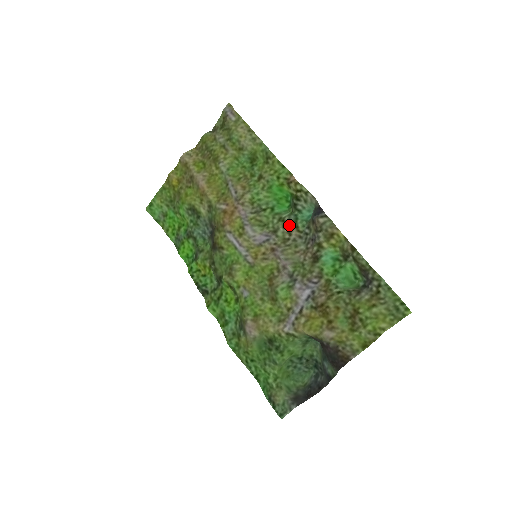
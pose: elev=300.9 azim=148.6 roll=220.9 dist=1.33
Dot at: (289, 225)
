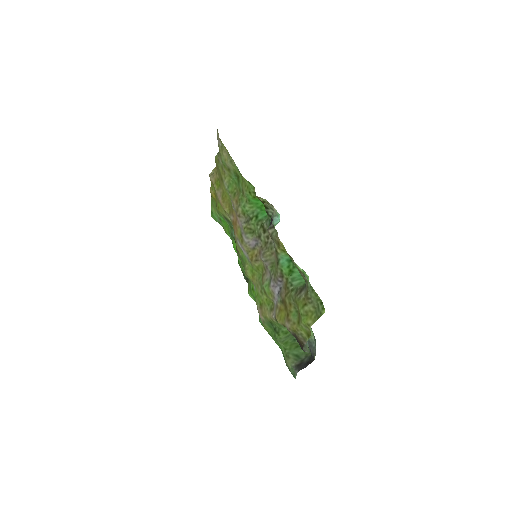
Dot at: (266, 230)
